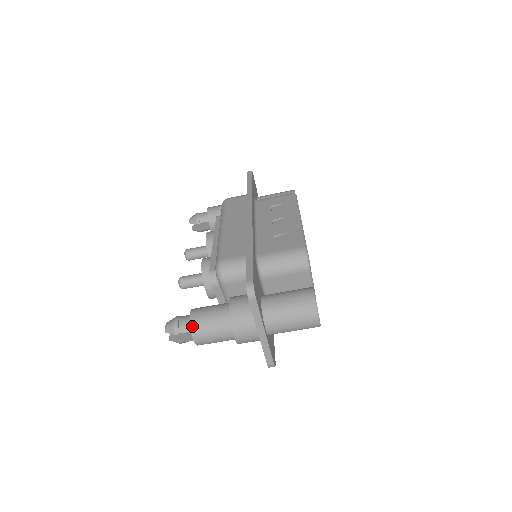
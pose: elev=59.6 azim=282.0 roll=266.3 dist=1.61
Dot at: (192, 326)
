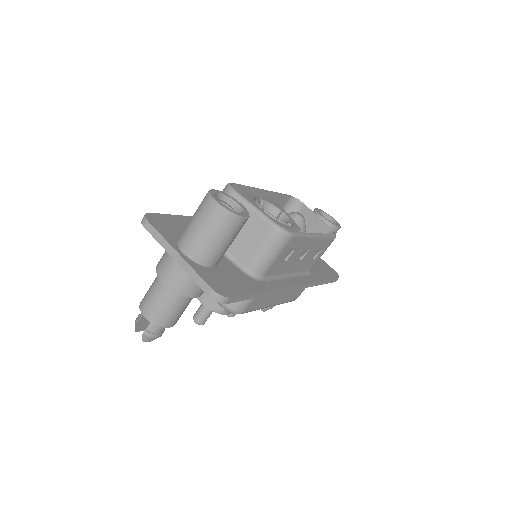
Dot at: (140, 303)
